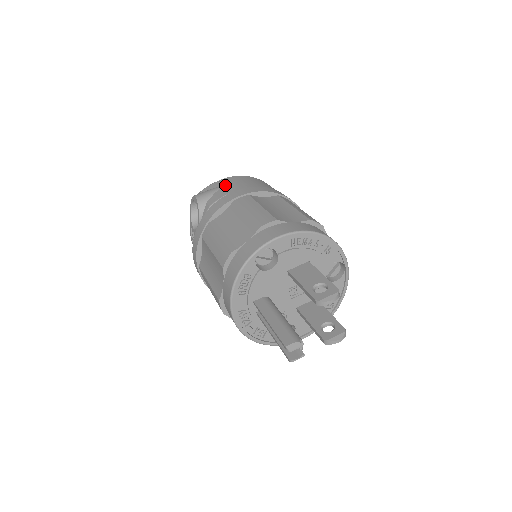
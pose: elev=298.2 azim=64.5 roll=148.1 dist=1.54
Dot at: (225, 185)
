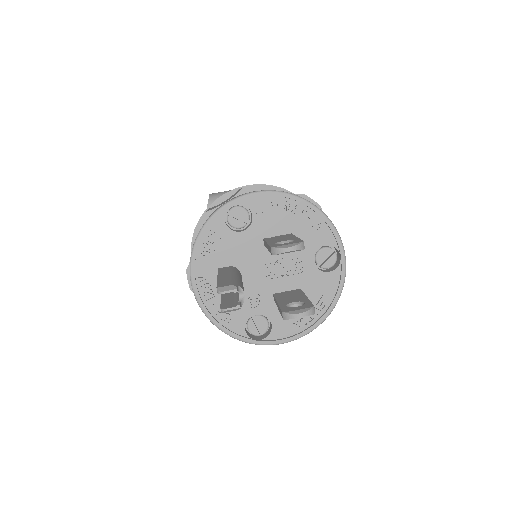
Dot at: occluded
